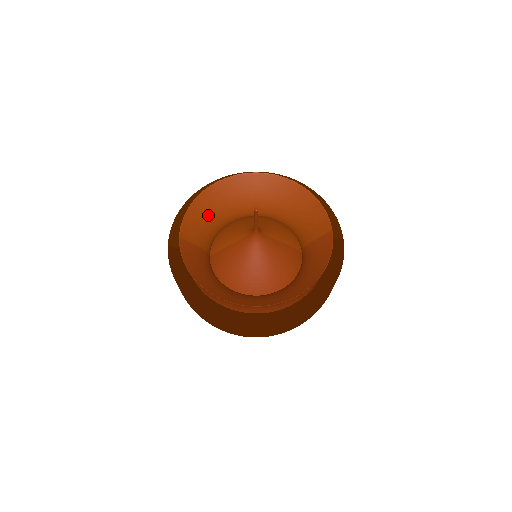
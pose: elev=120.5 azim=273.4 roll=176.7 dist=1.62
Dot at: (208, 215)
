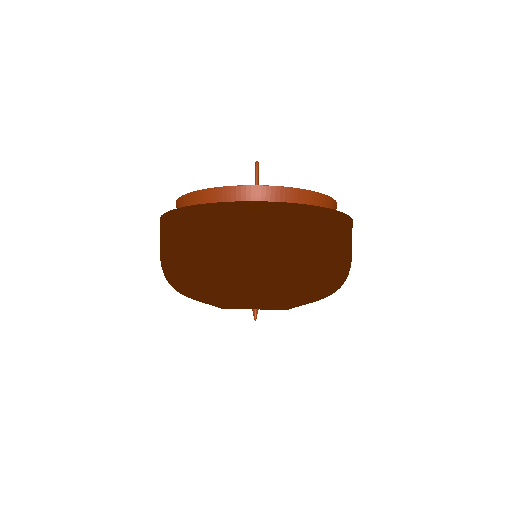
Dot at: occluded
